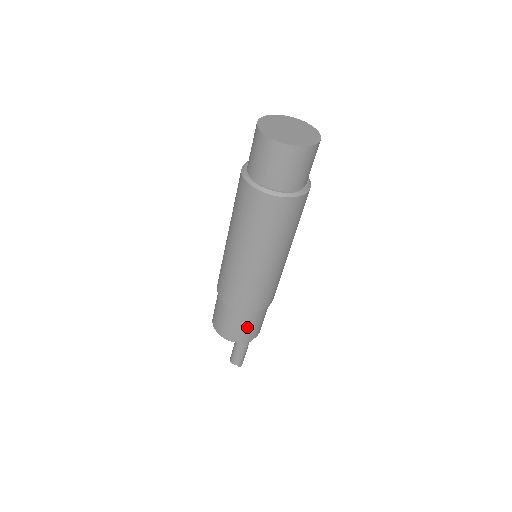
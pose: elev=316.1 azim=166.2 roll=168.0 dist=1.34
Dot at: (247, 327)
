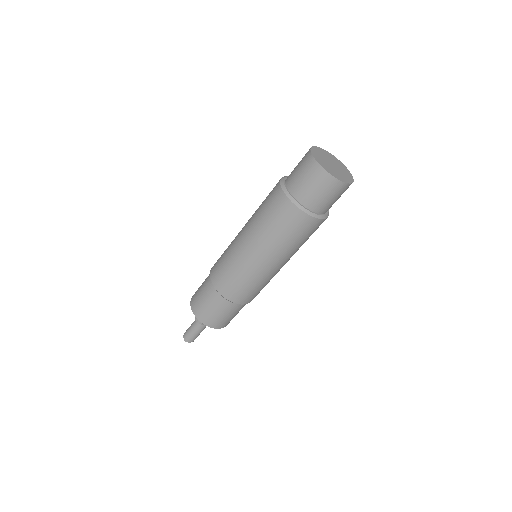
Dot at: occluded
